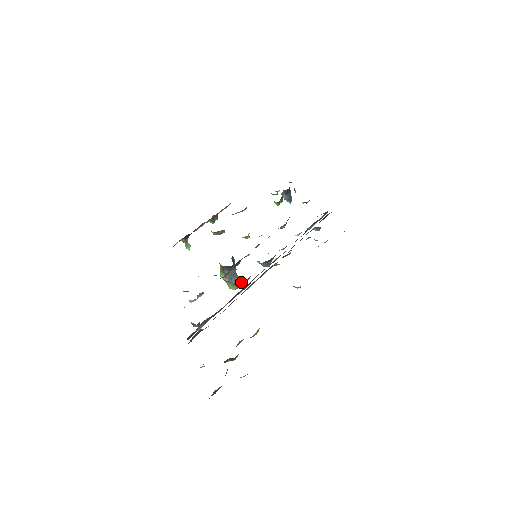
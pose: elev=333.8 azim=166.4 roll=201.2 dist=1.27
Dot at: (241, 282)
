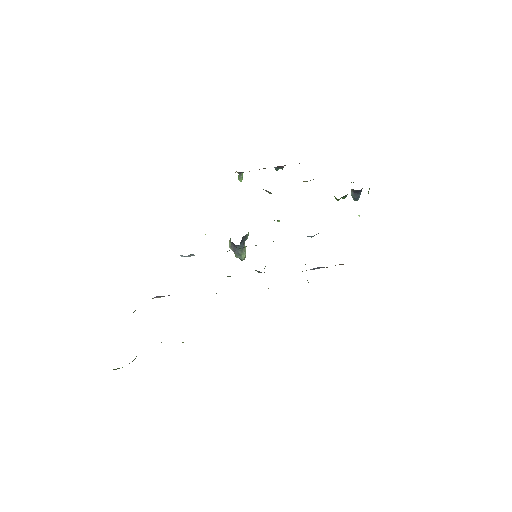
Dot at: occluded
